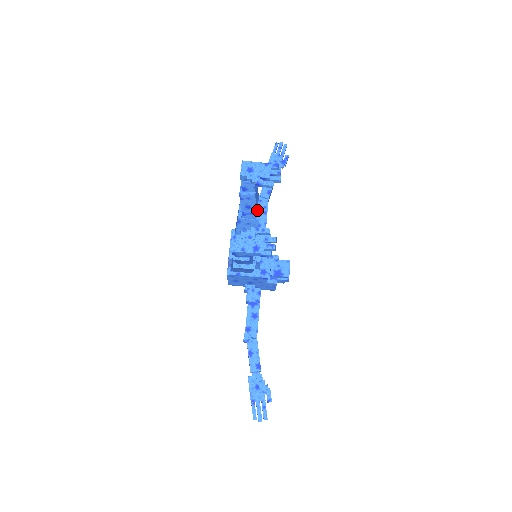
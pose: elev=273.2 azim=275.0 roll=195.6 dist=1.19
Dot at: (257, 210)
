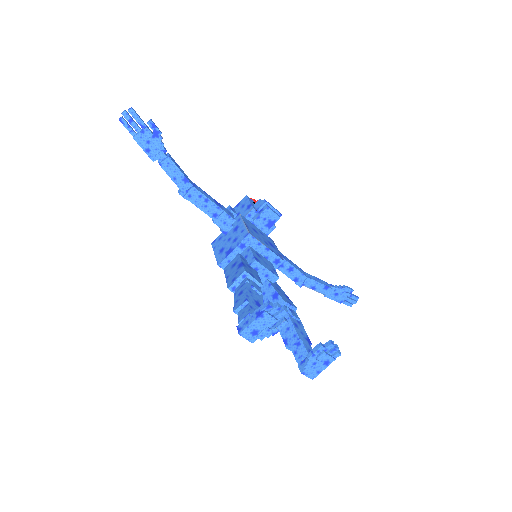
Dot at: (259, 294)
